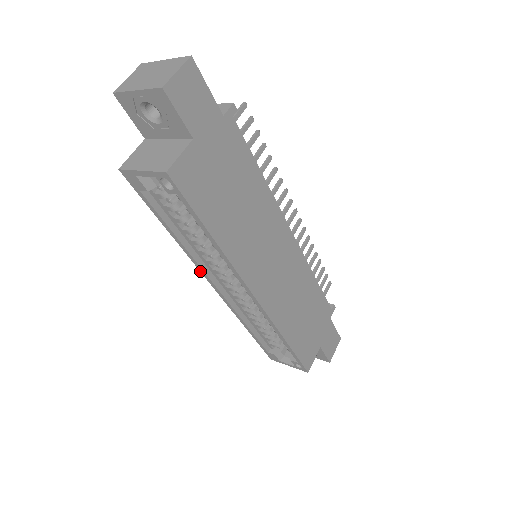
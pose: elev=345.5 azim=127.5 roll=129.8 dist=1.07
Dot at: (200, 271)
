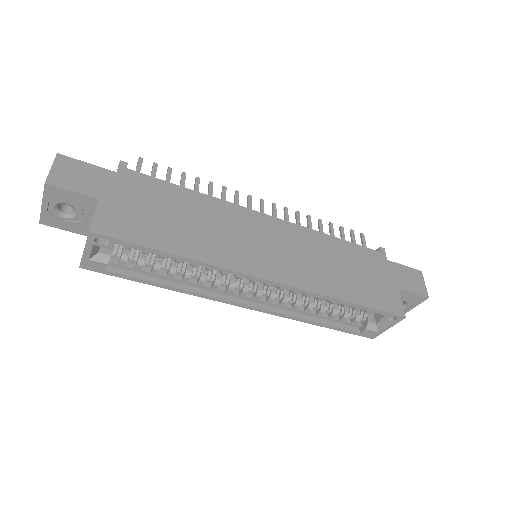
Dot at: occluded
